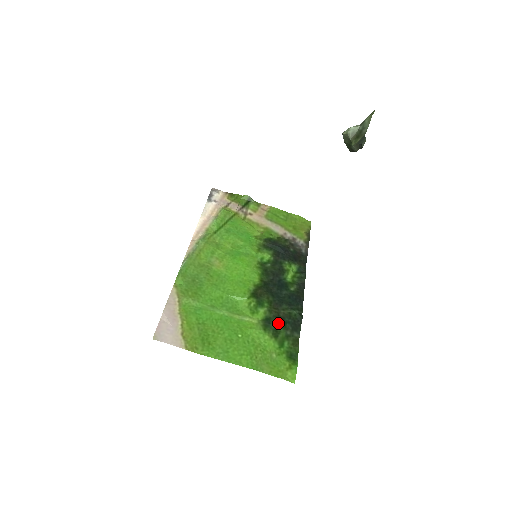
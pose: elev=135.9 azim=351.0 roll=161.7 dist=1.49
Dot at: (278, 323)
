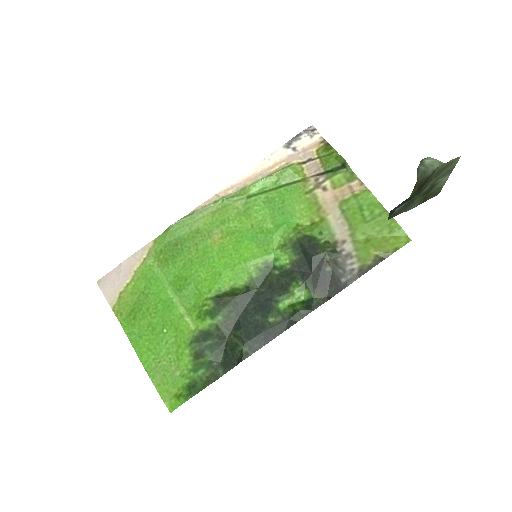
Dot at: (213, 346)
